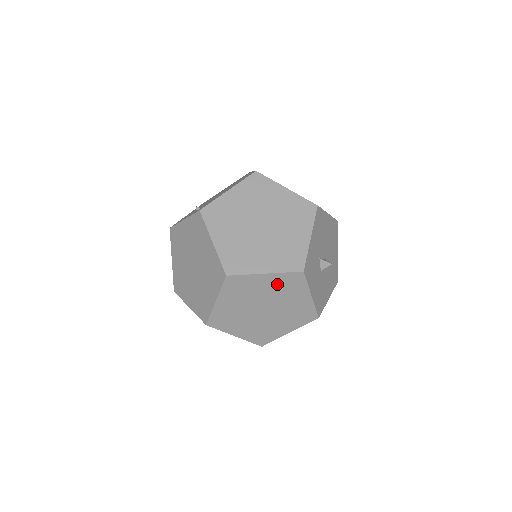
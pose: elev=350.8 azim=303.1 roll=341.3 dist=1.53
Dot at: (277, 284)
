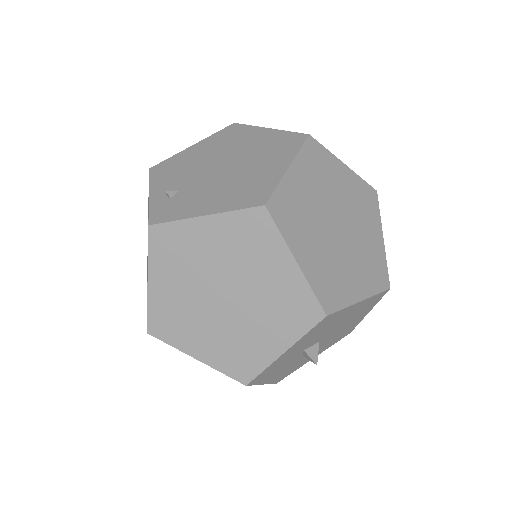
Dot at: occluded
